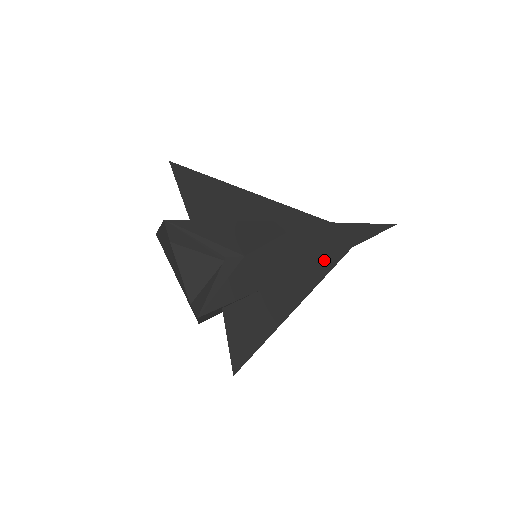
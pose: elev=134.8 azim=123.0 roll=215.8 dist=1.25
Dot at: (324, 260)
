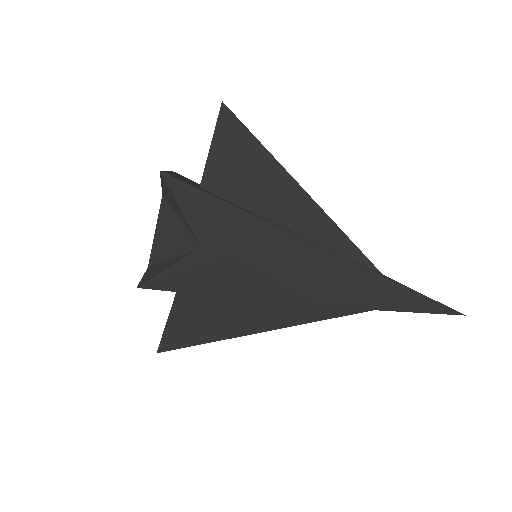
Dot at: (328, 306)
